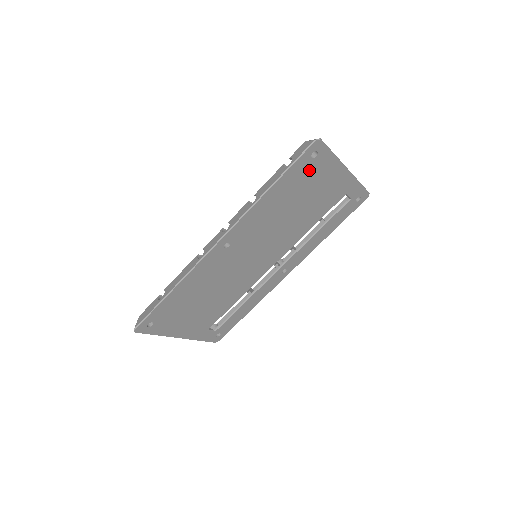
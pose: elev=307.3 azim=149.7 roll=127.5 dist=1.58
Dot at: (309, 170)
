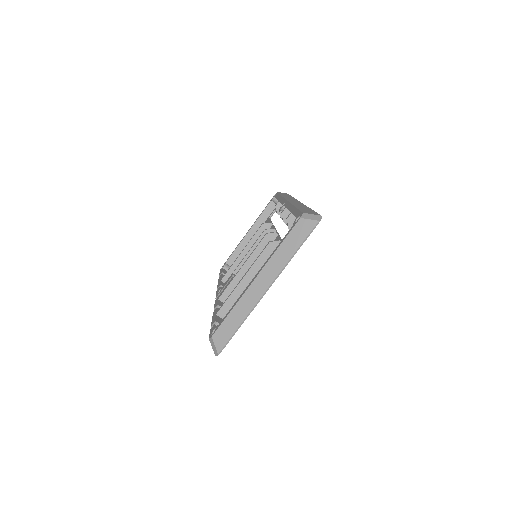
Dot at: occluded
